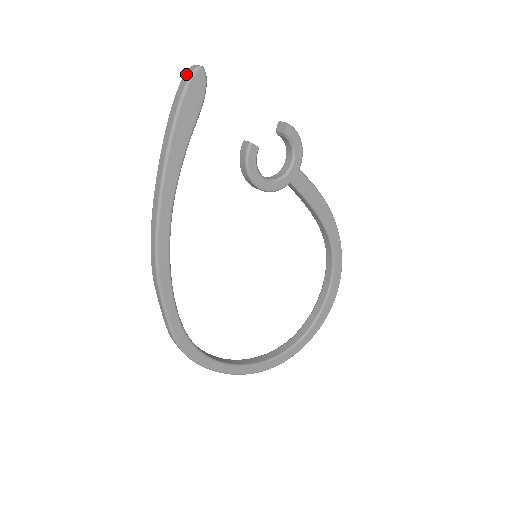
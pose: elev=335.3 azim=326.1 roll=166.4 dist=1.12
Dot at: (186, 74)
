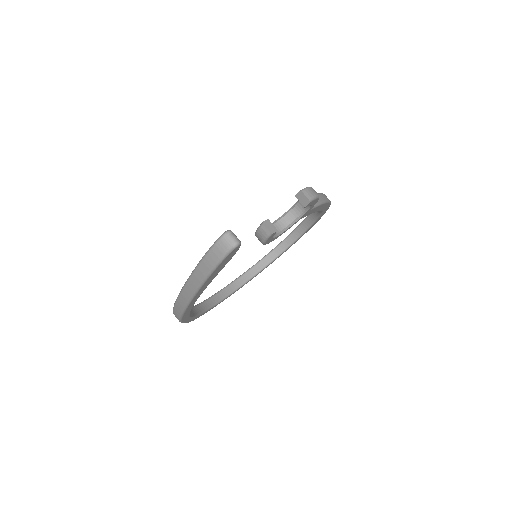
Dot at: (219, 247)
